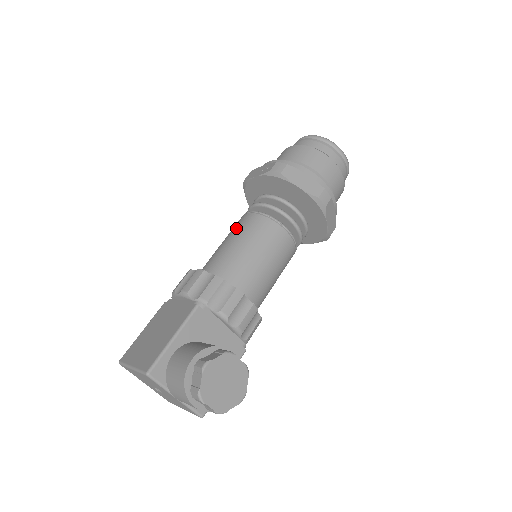
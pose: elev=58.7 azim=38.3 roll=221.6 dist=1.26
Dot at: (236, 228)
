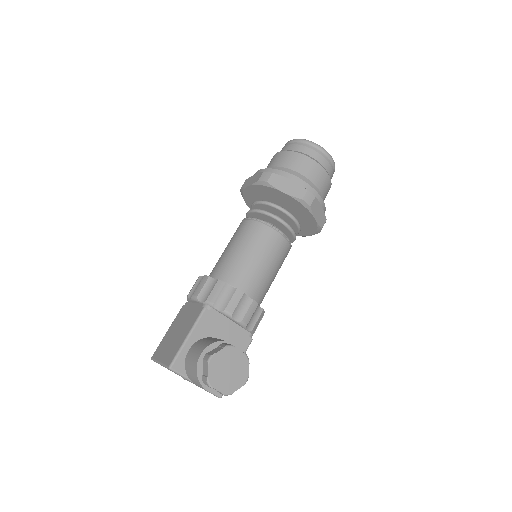
Dot at: (235, 235)
